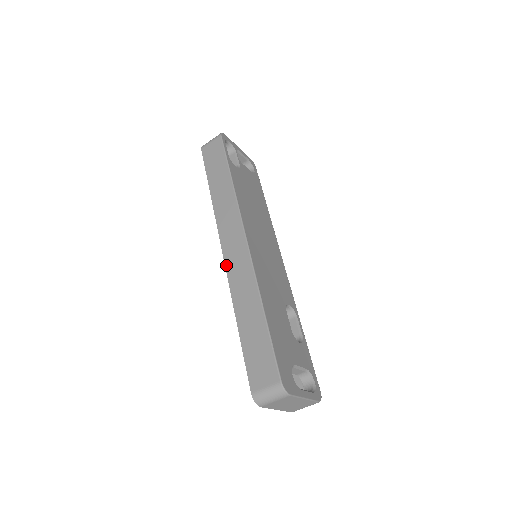
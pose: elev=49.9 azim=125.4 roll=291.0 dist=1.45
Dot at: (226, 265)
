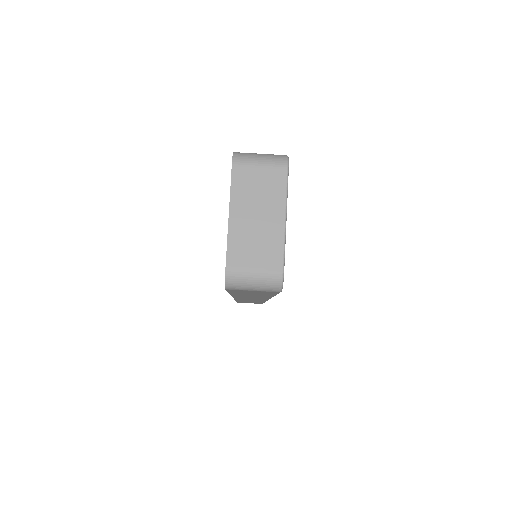
Dot at: occluded
